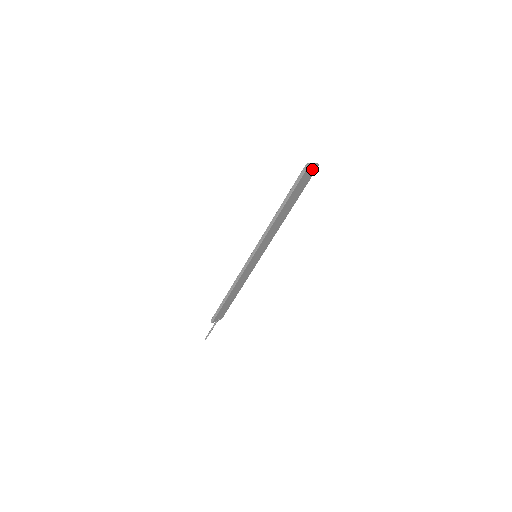
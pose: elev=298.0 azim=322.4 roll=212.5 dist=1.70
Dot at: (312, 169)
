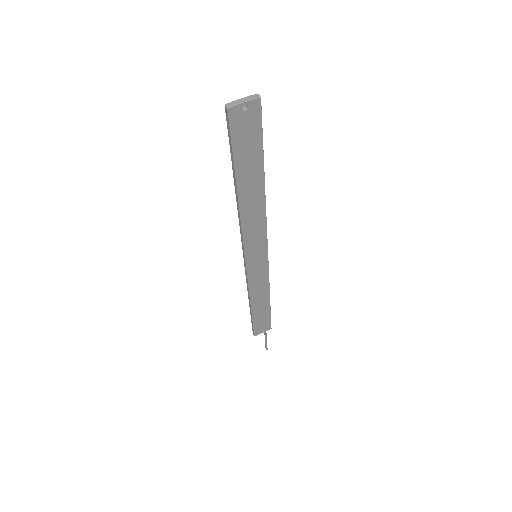
Dot at: (247, 110)
